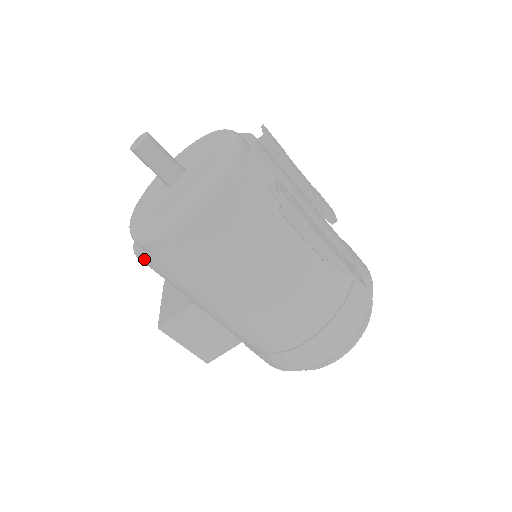
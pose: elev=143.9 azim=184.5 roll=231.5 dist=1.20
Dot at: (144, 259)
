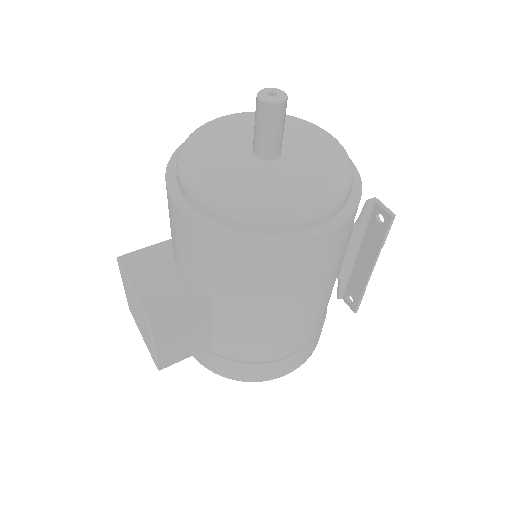
Dot at: (239, 239)
